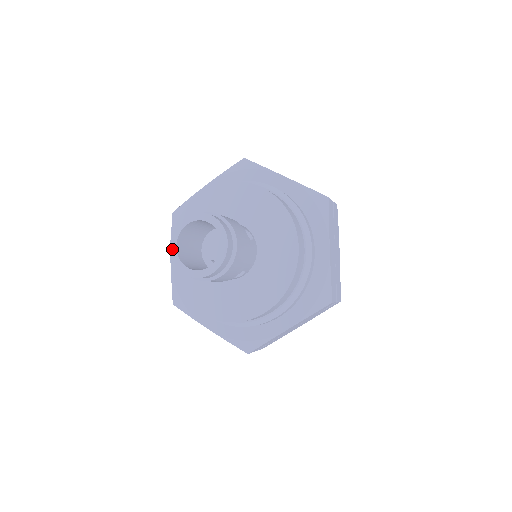
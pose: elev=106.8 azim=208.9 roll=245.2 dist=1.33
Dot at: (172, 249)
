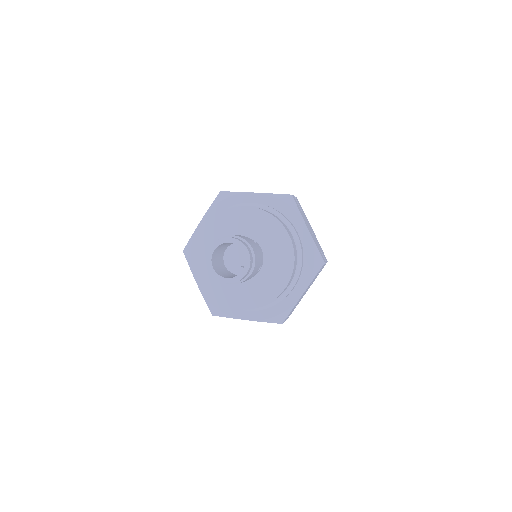
Dot at: (211, 271)
